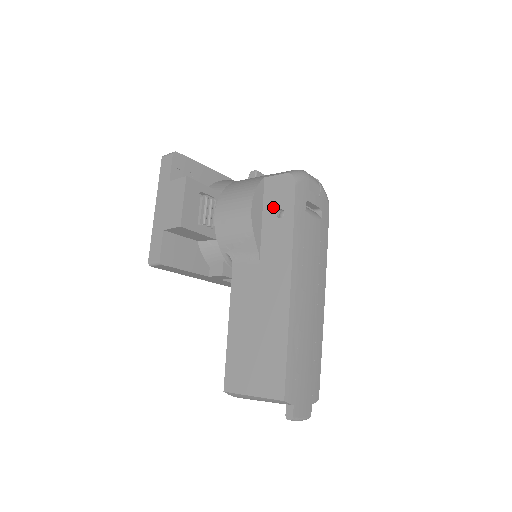
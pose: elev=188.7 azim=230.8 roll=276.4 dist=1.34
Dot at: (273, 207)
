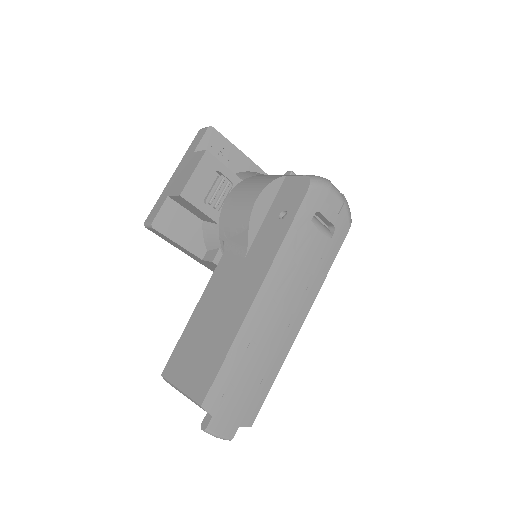
Dot at: (280, 206)
